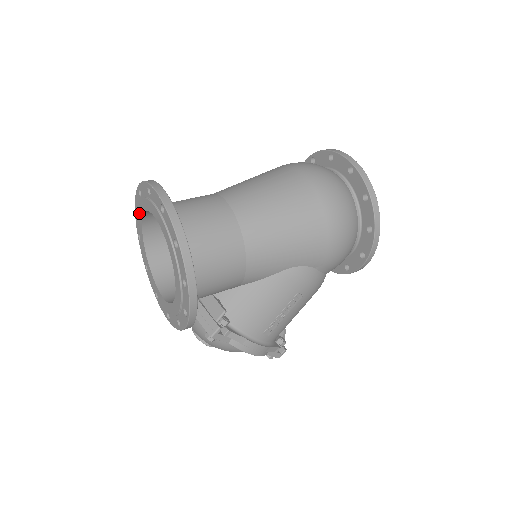
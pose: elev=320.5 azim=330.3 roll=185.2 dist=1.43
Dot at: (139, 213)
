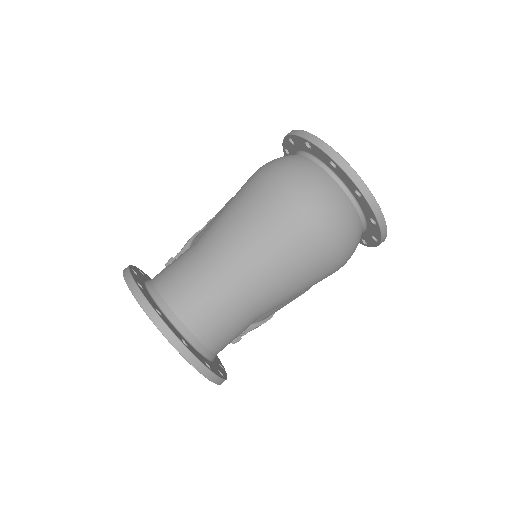
Dot at: occluded
